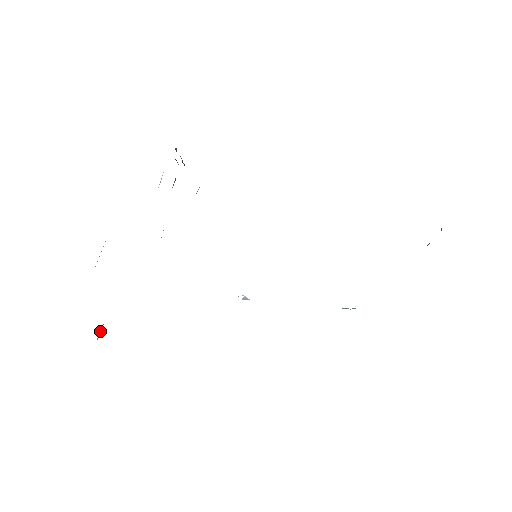
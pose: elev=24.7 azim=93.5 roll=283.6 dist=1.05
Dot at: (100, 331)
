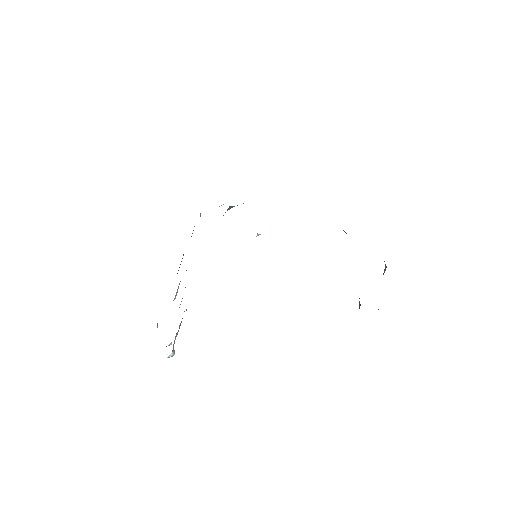
Dot at: occluded
